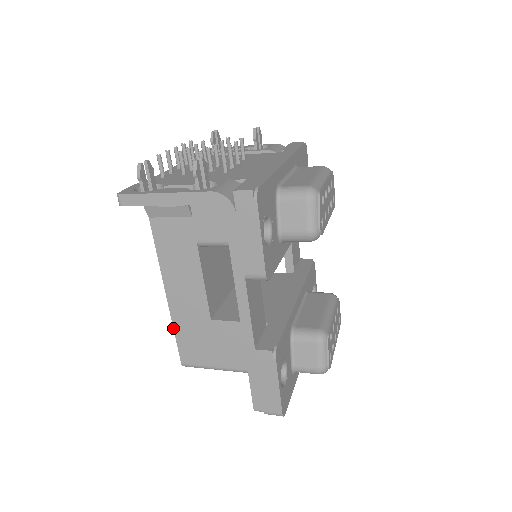
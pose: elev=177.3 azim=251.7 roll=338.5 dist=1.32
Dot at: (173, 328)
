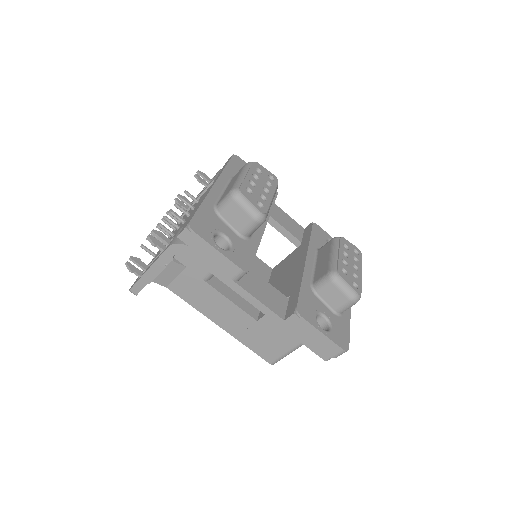
Dot at: (243, 344)
